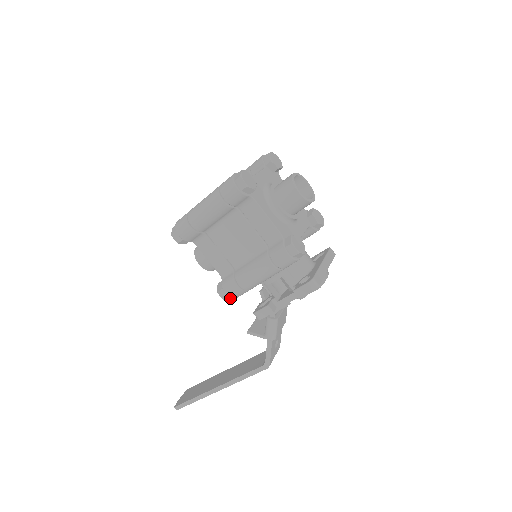
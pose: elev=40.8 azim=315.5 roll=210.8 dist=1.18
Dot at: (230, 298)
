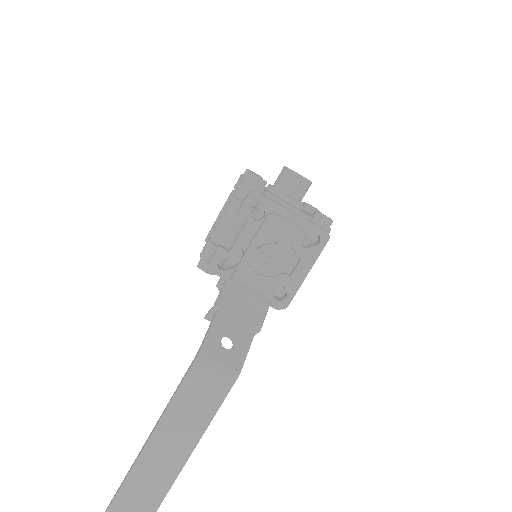
Dot at: (204, 267)
